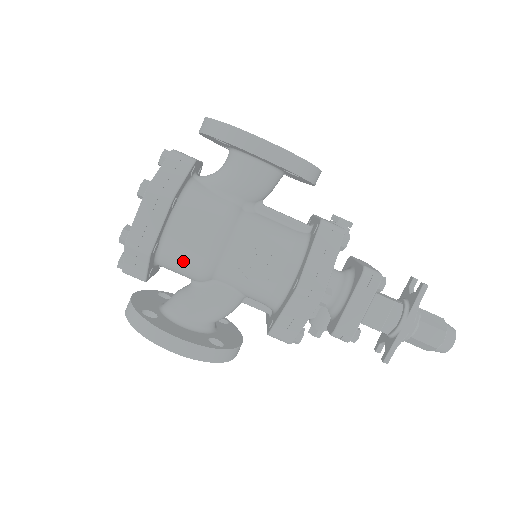
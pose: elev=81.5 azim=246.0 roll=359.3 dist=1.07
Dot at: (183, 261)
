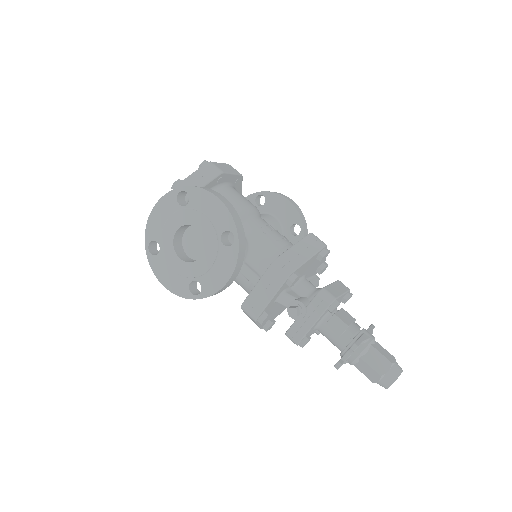
Dot at: occluded
